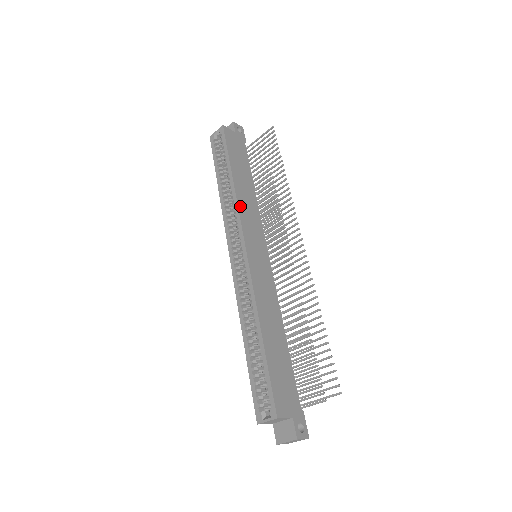
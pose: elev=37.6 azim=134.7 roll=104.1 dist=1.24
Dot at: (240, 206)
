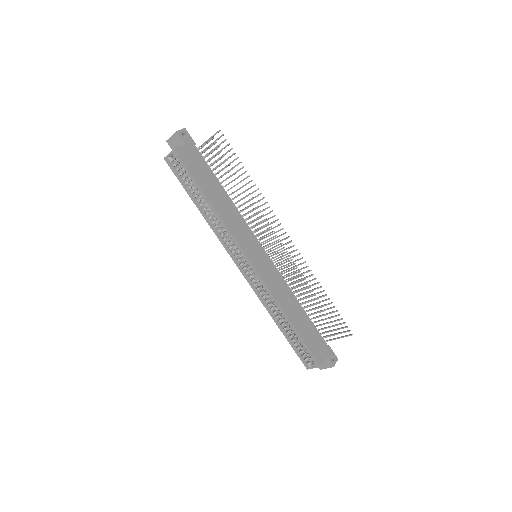
Dot at: (229, 228)
